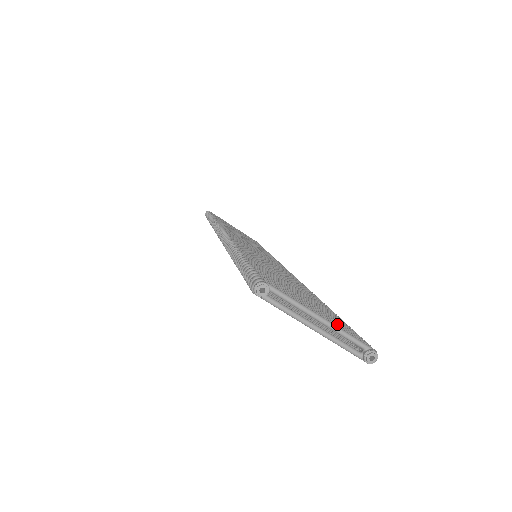
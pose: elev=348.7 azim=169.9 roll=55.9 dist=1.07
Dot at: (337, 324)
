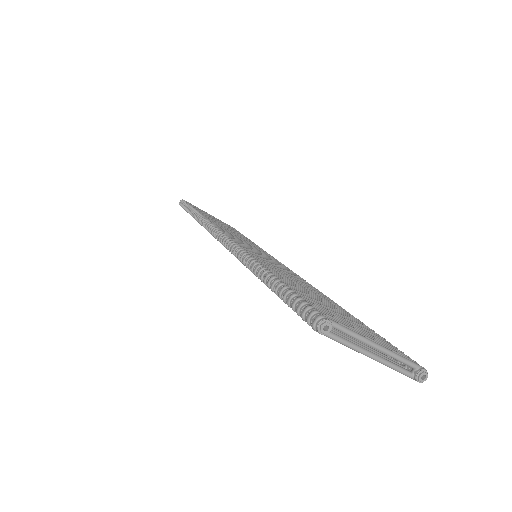
Dot at: (385, 345)
